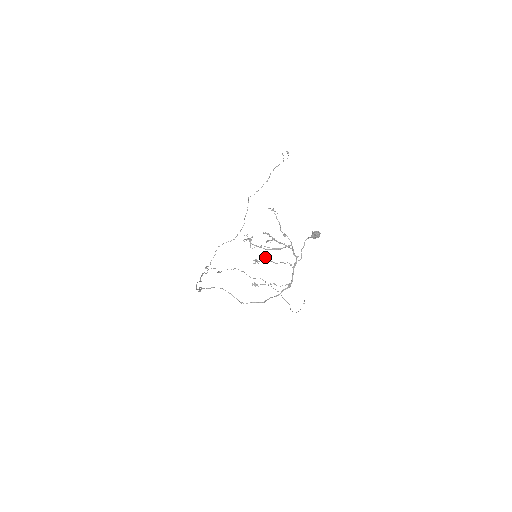
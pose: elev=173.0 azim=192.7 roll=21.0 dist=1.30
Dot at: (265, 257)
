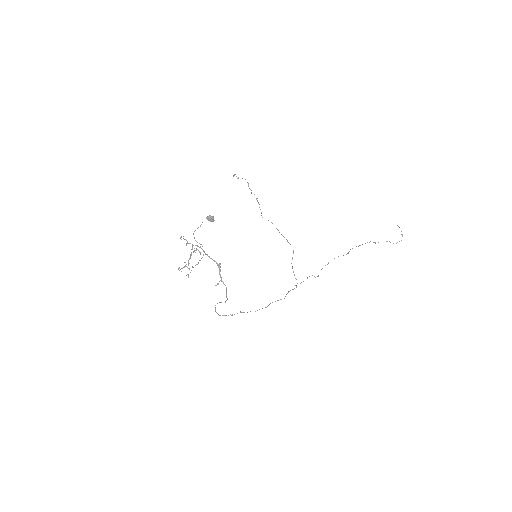
Dot at: (192, 267)
